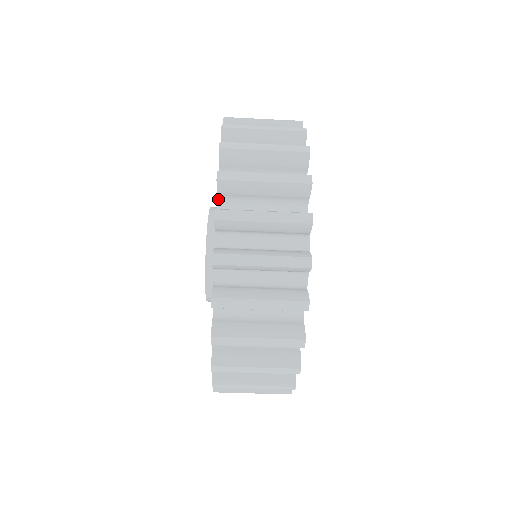
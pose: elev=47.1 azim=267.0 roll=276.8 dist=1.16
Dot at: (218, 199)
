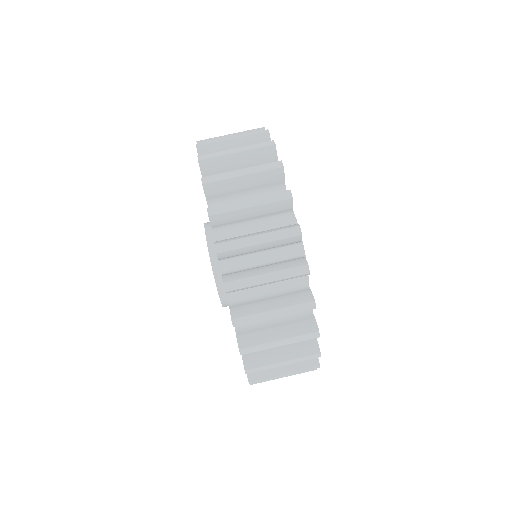
Dot at: occluded
